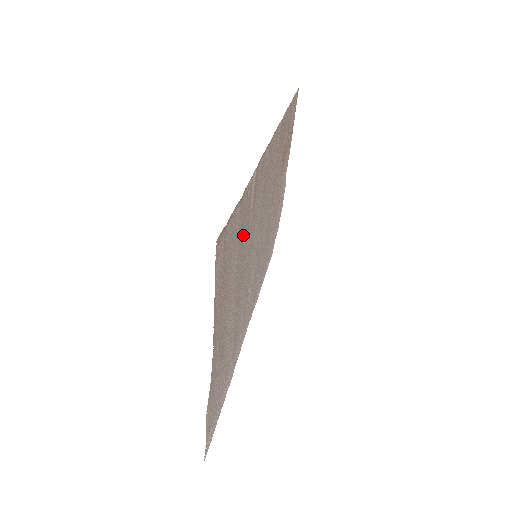
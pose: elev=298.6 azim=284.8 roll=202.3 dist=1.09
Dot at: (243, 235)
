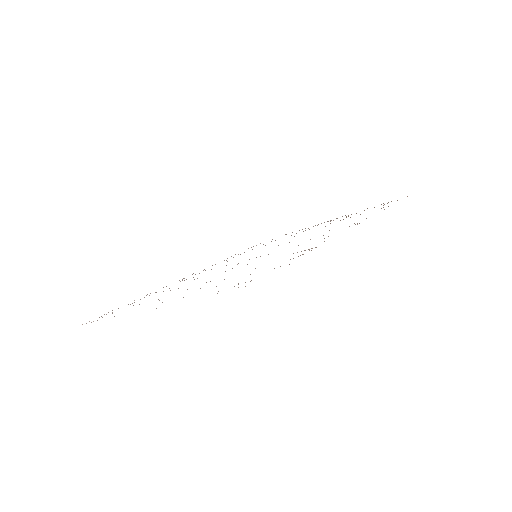
Dot at: occluded
